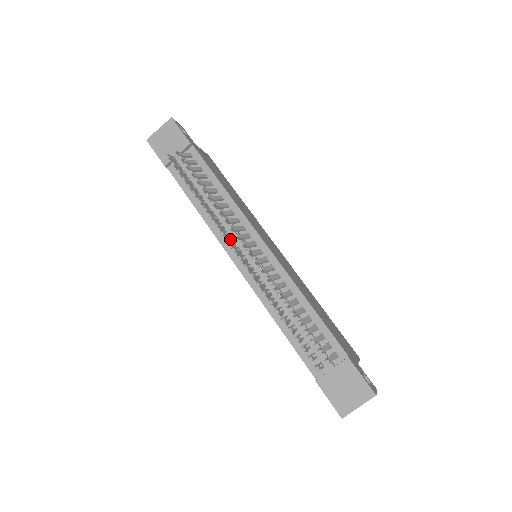
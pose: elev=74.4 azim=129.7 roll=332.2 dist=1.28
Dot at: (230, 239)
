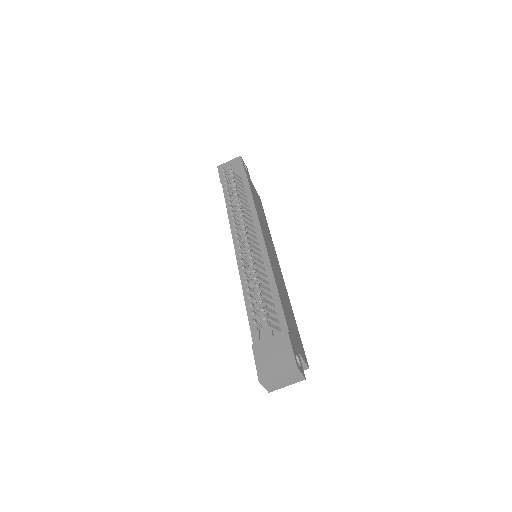
Dot at: (237, 224)
